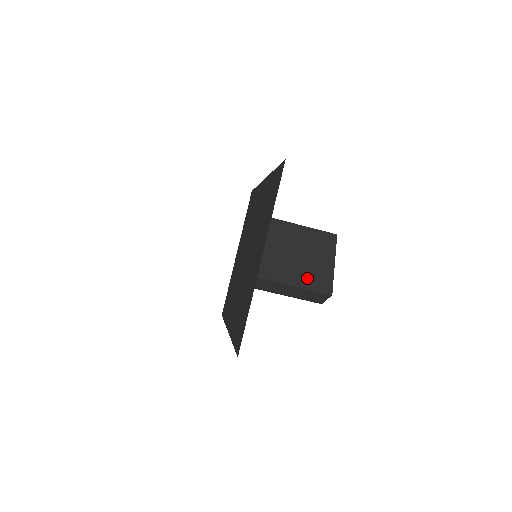
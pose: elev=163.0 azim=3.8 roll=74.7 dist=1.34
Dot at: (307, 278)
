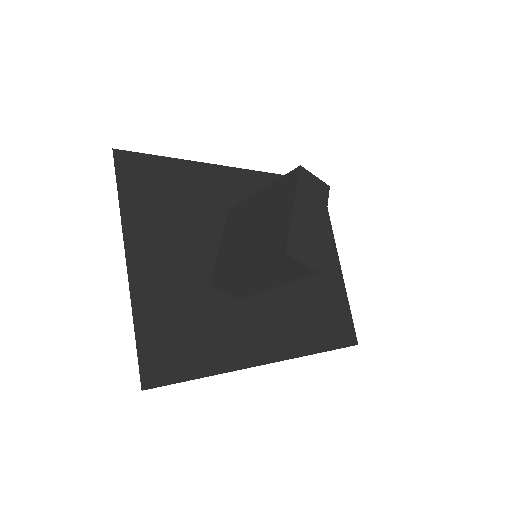
Dot at: (260, 250)
